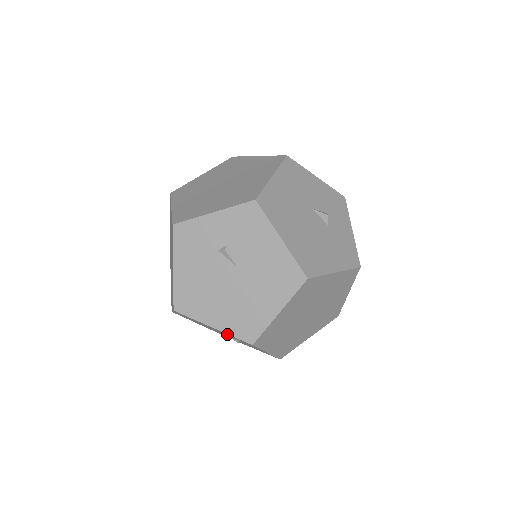
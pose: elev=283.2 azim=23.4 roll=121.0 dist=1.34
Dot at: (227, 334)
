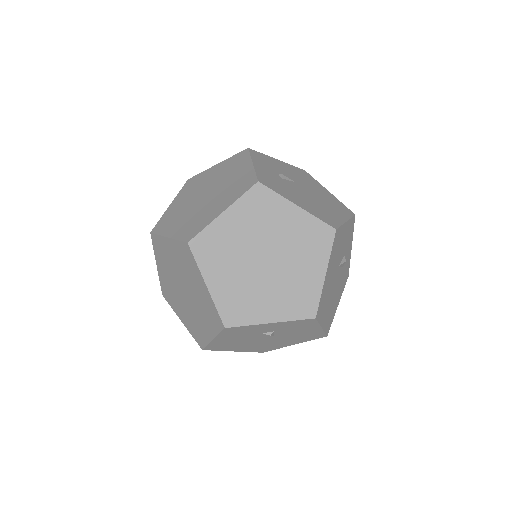
Dot at: occluded
